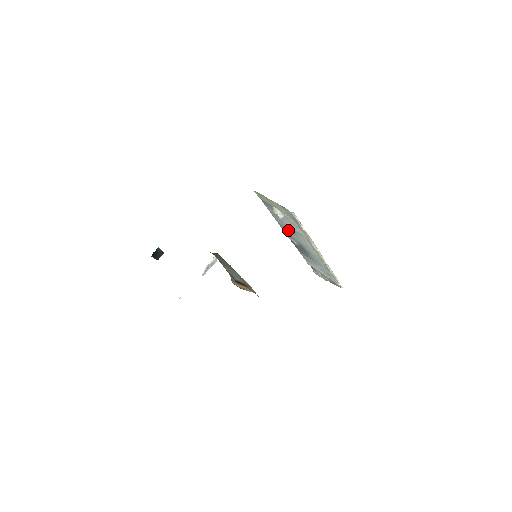
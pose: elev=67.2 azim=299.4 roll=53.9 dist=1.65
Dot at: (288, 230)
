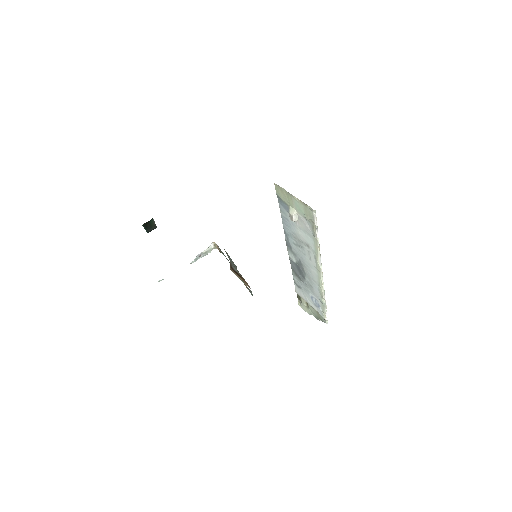
Dot at: (293, 241)
